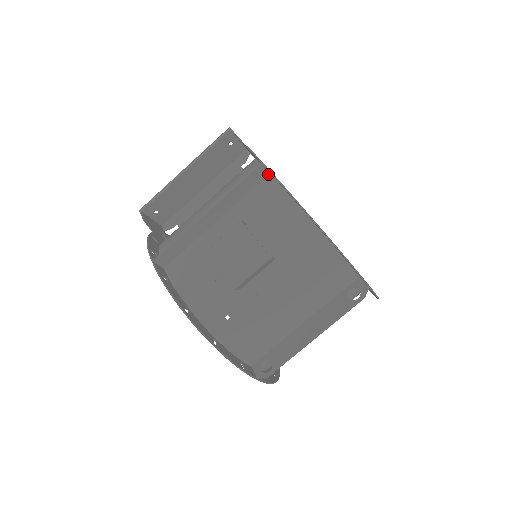
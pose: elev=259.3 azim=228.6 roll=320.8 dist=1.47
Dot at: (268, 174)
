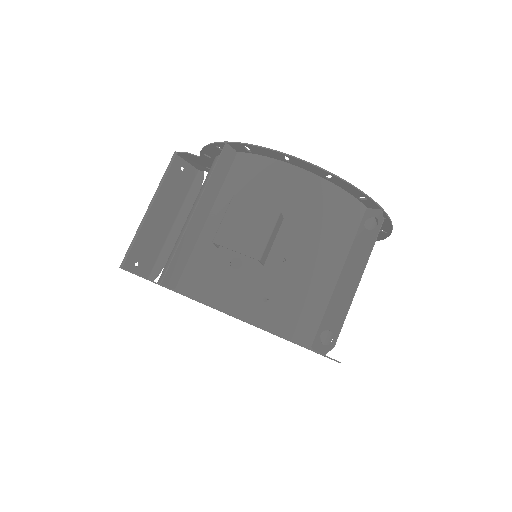
Dot at: (236, 154)
